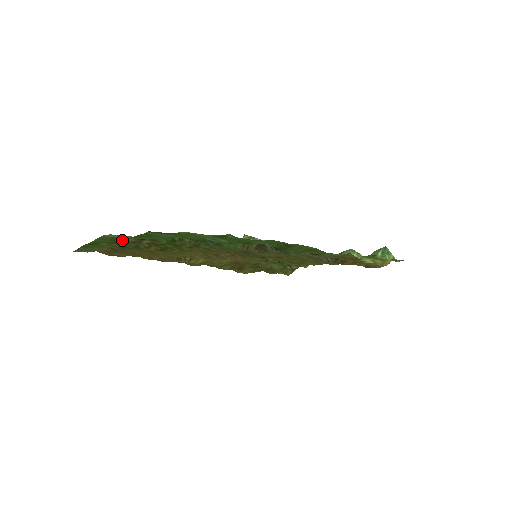
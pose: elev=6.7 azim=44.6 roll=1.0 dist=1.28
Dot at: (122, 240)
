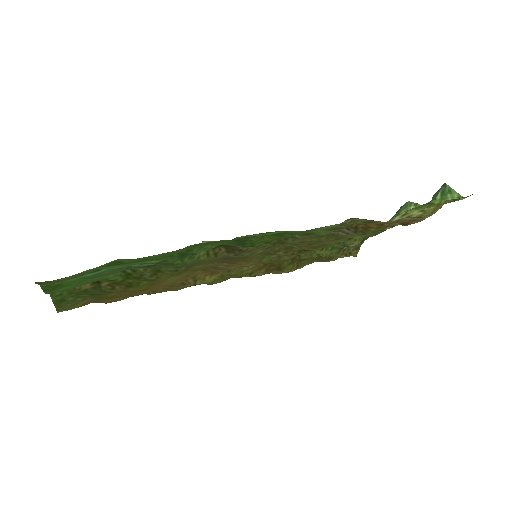
Dot at: (79, 290)
